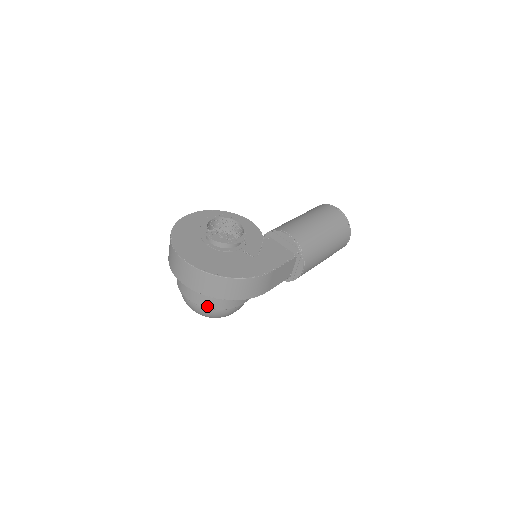
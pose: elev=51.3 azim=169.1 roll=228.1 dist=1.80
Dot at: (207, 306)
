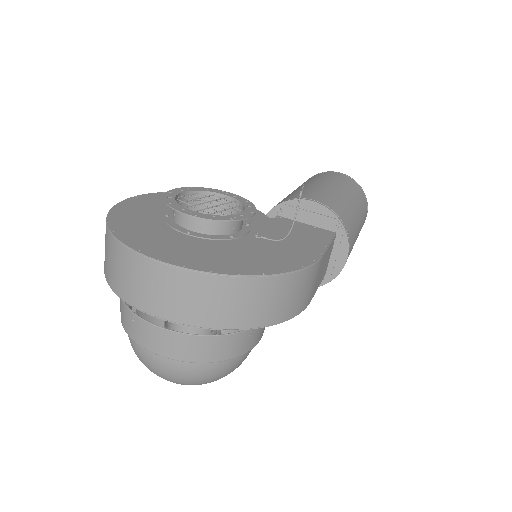
Dot at: (203, 358)
